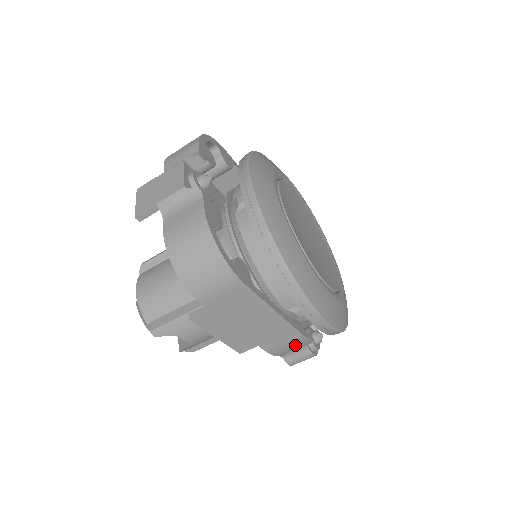
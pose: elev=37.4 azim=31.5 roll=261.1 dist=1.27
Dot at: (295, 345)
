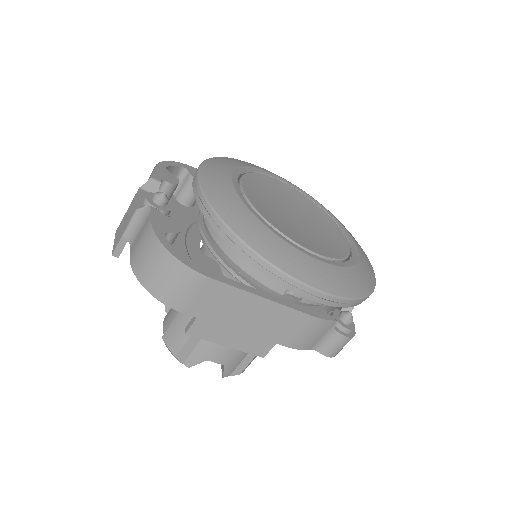
Dot at: (315, 331)
